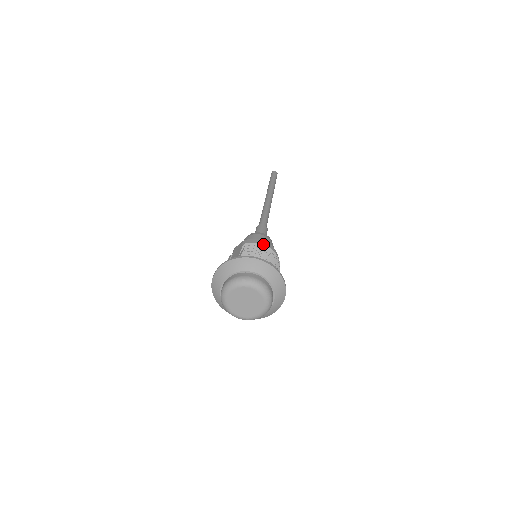
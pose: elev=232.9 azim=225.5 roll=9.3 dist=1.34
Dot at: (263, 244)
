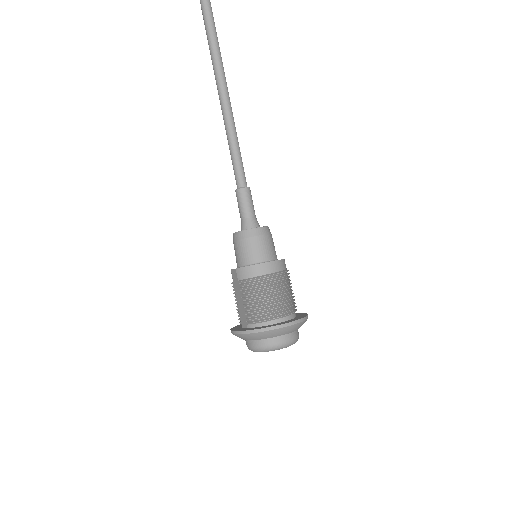
Dot at: (259, 277)
